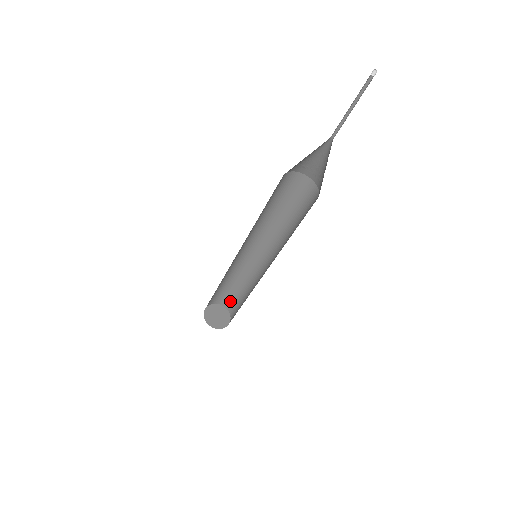
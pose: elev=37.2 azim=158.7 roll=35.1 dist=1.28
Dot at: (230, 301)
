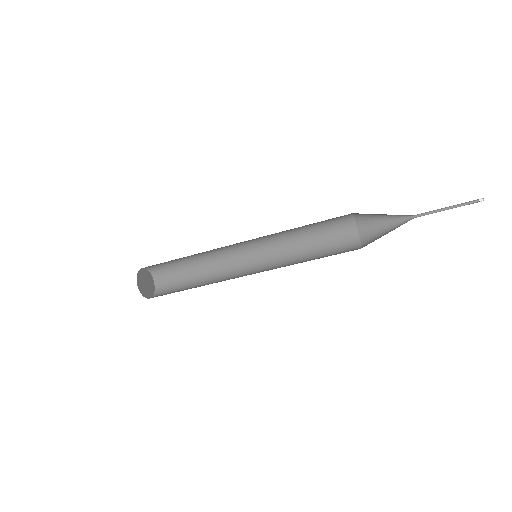
Dot at: (168, 280)
